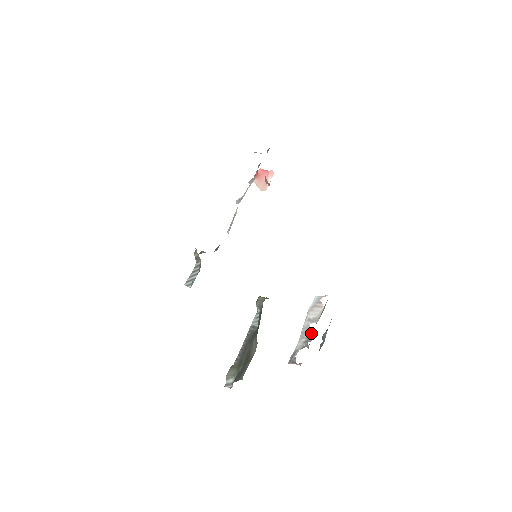
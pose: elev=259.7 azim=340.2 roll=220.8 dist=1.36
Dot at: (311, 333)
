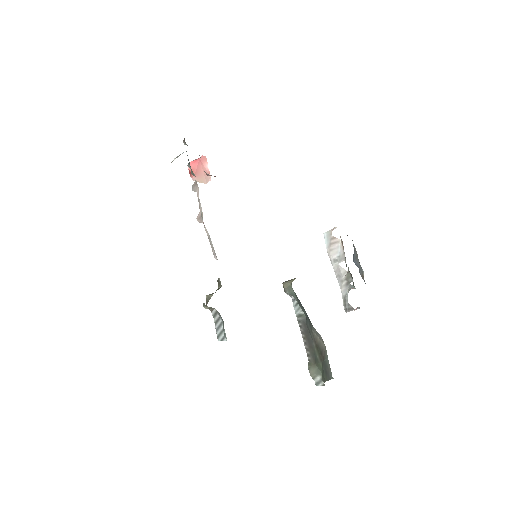
Dot at: (347, 273)
